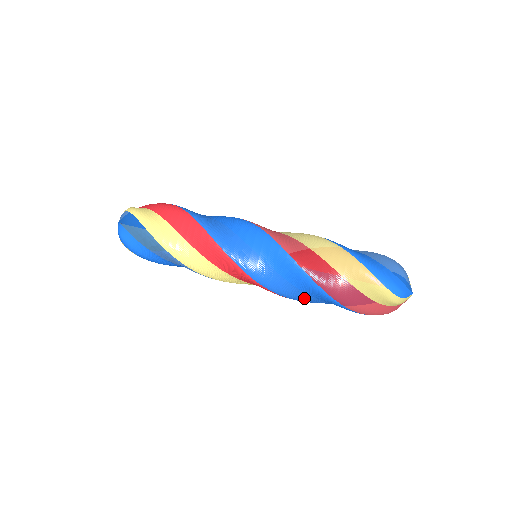
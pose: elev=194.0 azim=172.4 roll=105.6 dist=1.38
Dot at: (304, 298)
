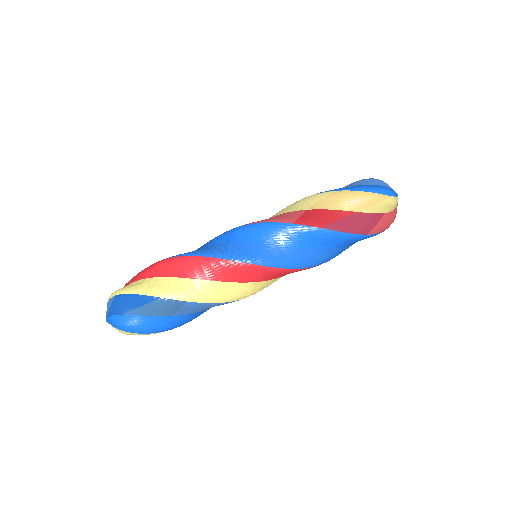
Dot at: (323, 256)
